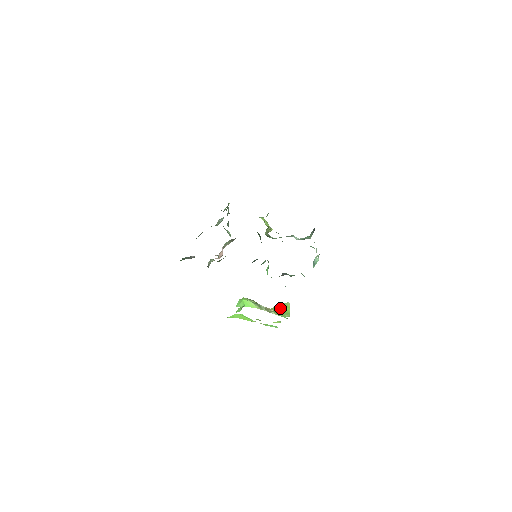
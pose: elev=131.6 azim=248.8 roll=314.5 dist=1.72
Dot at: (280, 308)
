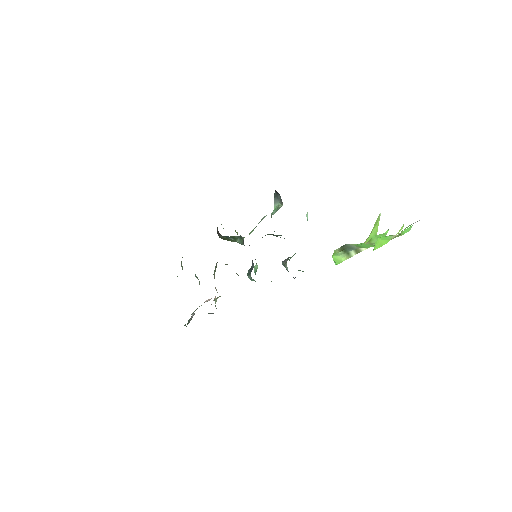
Dot at: (370, 234)
